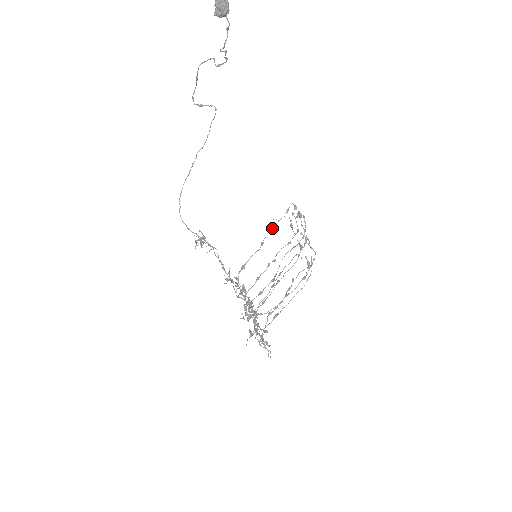
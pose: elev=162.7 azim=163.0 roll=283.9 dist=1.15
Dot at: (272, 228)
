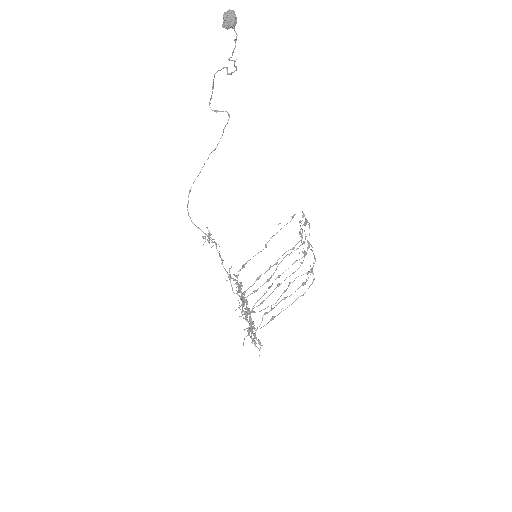
Dot at: (277, 232)
